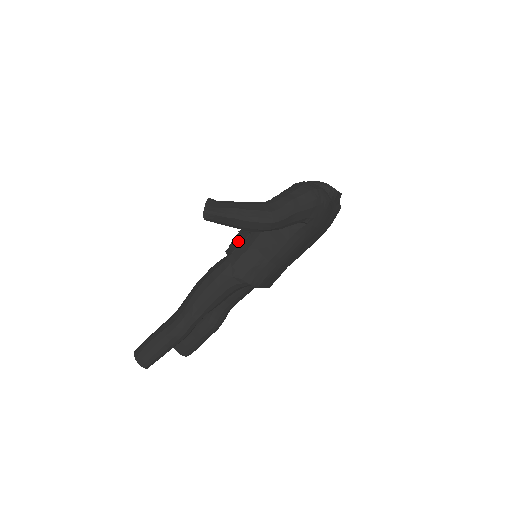
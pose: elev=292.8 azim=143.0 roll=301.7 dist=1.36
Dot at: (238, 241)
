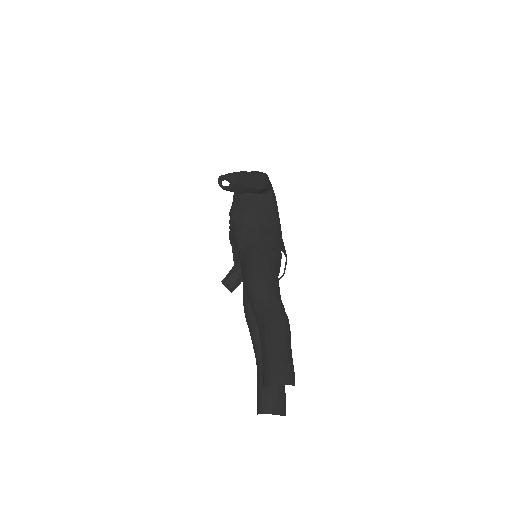
Dot at: (244, 234)
